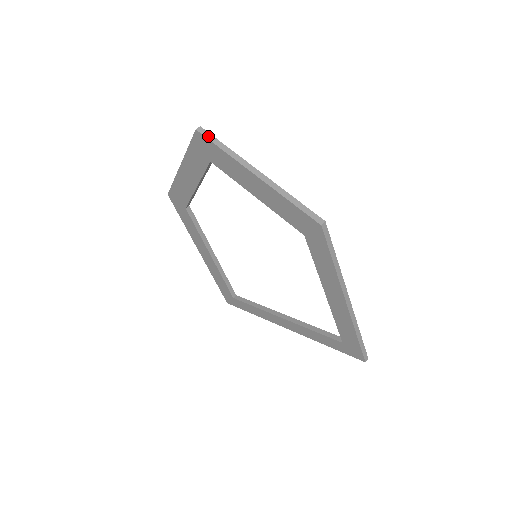
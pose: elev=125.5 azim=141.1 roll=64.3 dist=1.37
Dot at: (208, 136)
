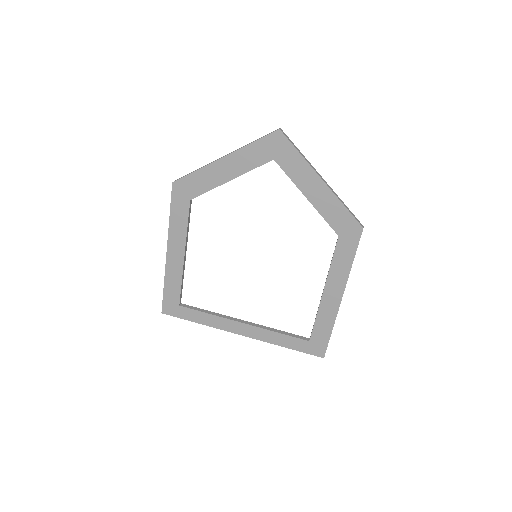
Dot at: (288, 138)
